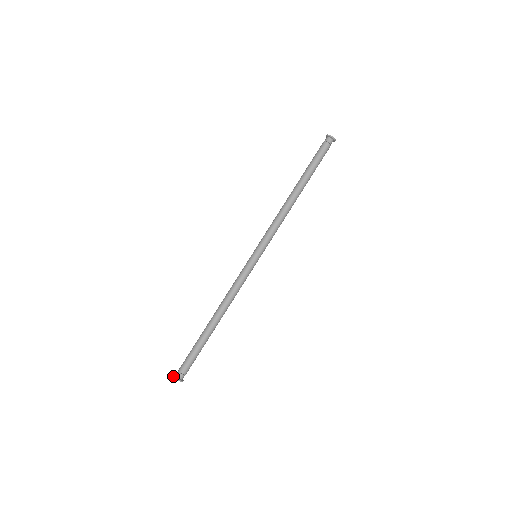
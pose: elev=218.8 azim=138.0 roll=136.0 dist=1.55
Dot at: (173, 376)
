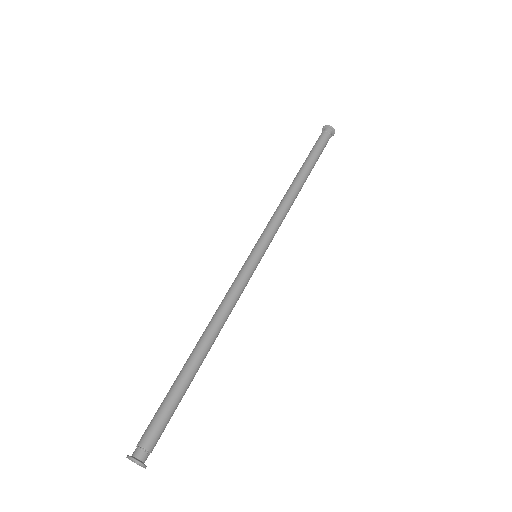
Dot at: occluded
